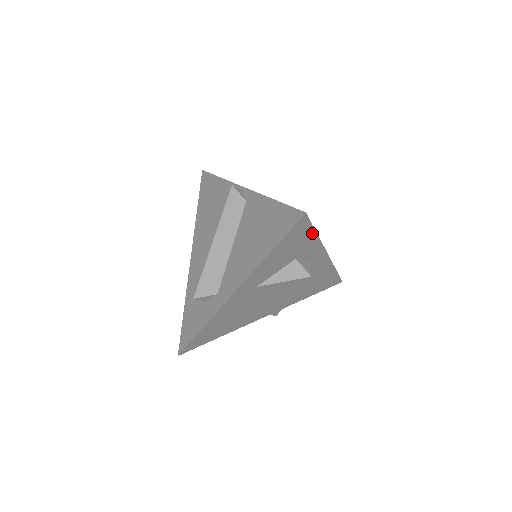
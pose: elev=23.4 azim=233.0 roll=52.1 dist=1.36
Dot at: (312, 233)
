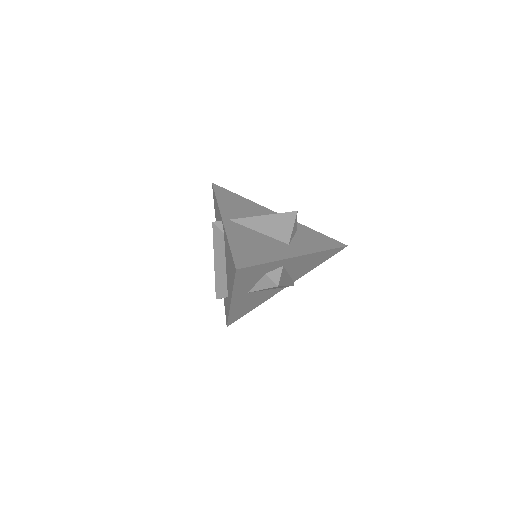
Dot at: (260, 265)
